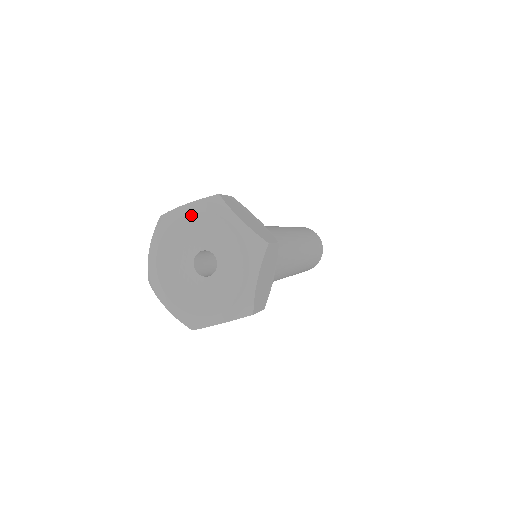
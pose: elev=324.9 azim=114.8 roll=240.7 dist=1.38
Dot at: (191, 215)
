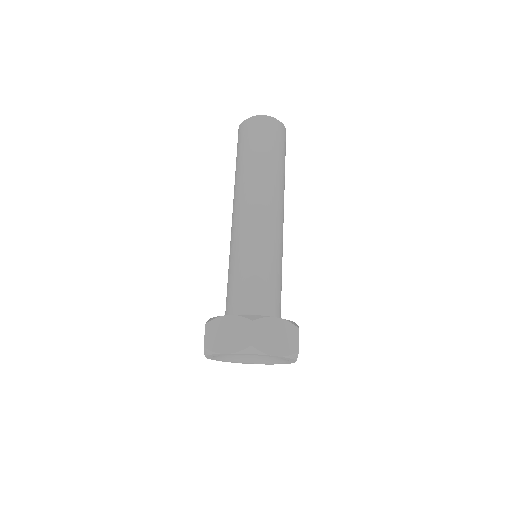
Dot at: (234, 354)
